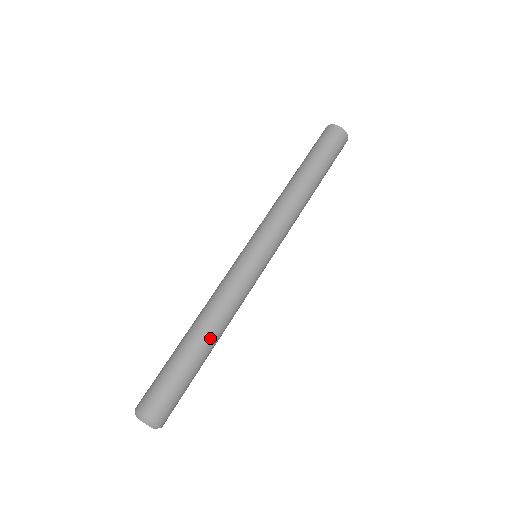
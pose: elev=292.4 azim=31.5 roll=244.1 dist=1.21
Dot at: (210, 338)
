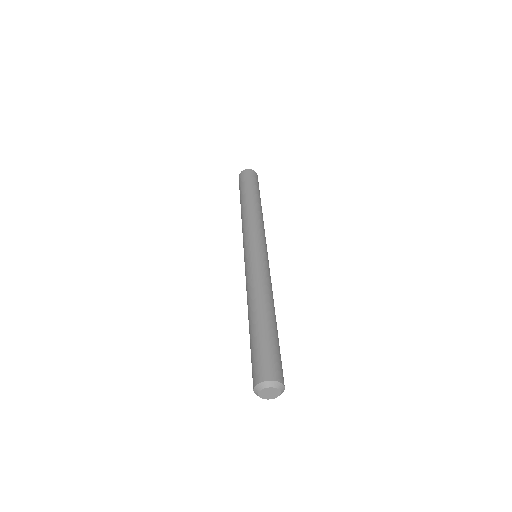
Dot at: (270, 309)
